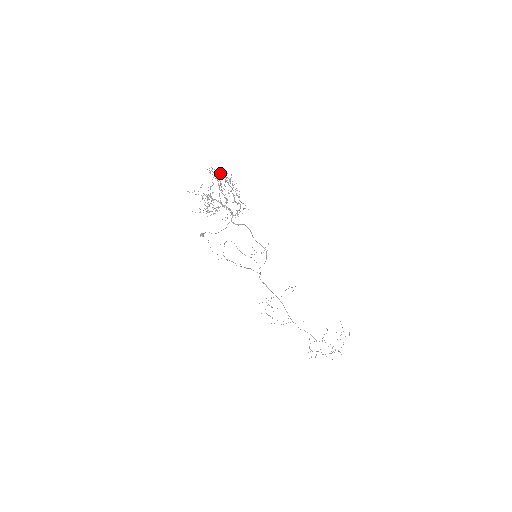
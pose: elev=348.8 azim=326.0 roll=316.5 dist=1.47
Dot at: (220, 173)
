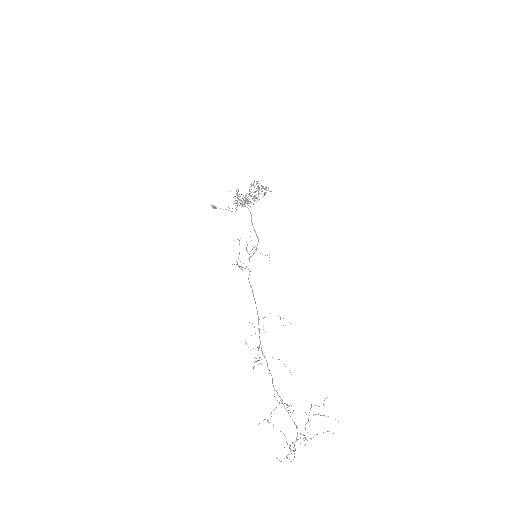
Dot at: occluded
